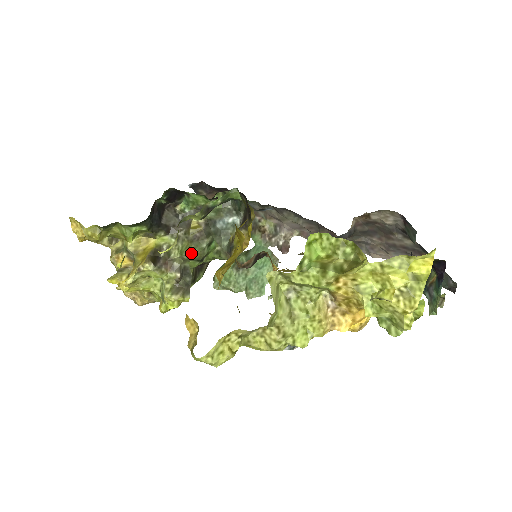
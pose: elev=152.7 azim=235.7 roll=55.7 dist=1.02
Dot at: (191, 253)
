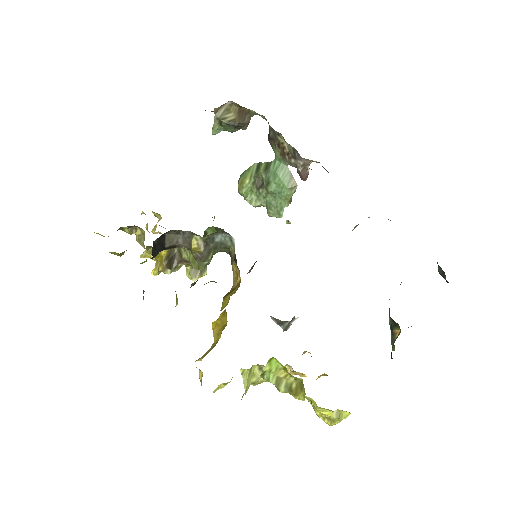
Dot at: occluded
